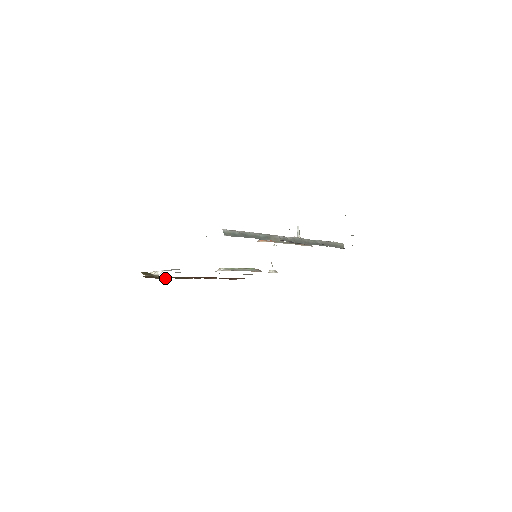
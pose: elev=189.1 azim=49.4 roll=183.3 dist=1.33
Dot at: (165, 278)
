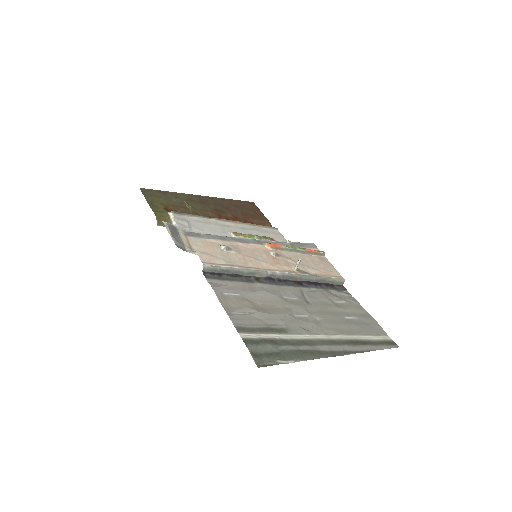
Dot at: occluded
